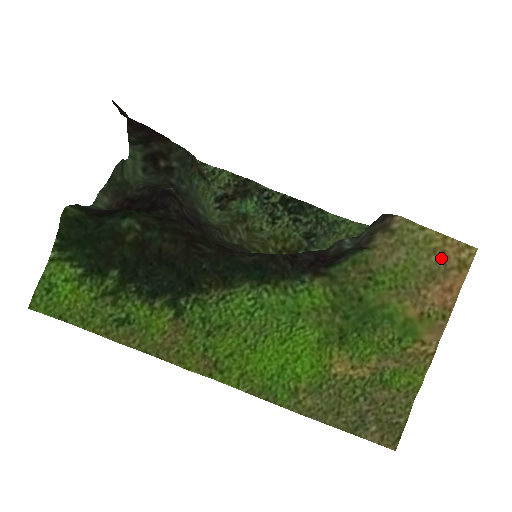
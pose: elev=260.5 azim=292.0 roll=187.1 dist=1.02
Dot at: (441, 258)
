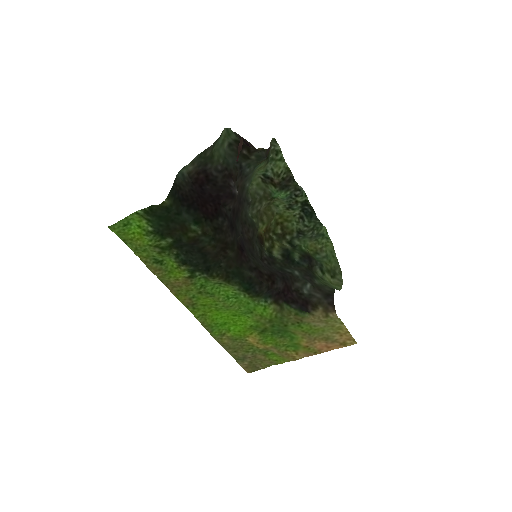
Dot at: (338, 336)
